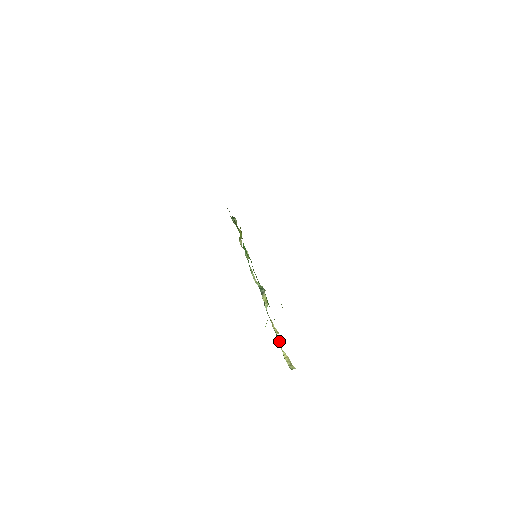
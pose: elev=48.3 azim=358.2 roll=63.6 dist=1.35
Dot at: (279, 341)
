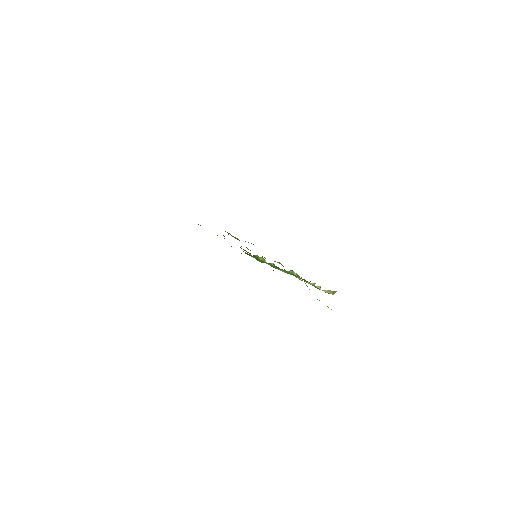
Dot at: (318, 288)
